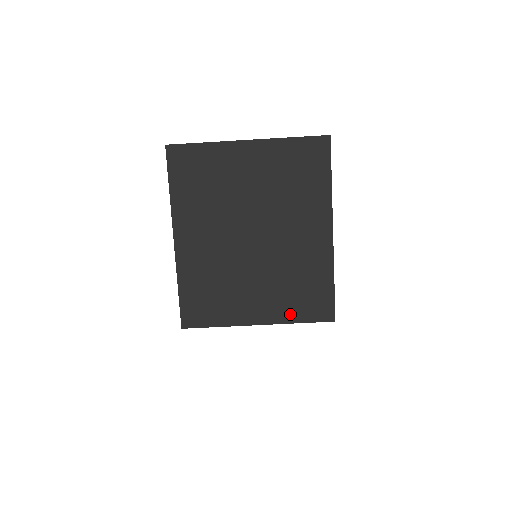
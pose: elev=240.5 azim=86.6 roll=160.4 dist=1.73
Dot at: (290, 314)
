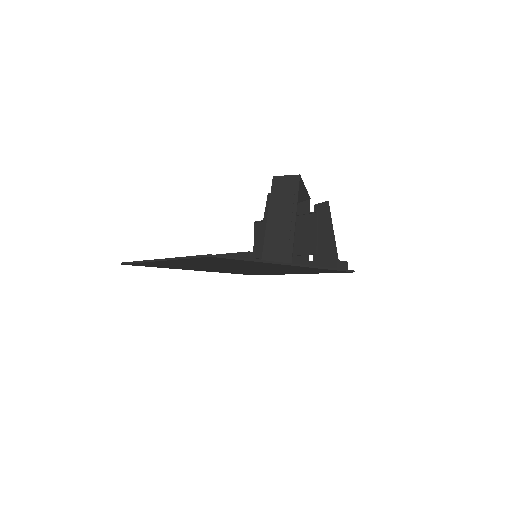
Dot at: occluded
